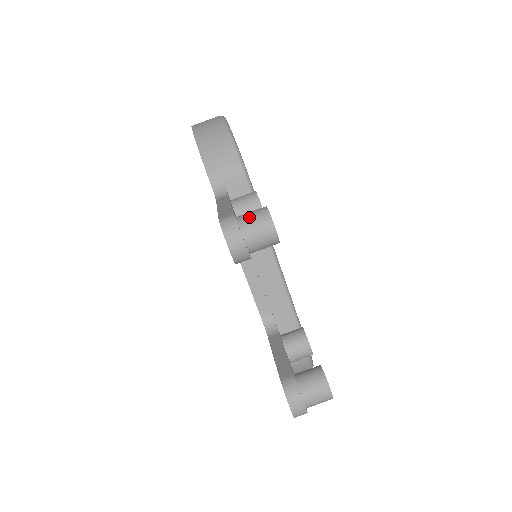
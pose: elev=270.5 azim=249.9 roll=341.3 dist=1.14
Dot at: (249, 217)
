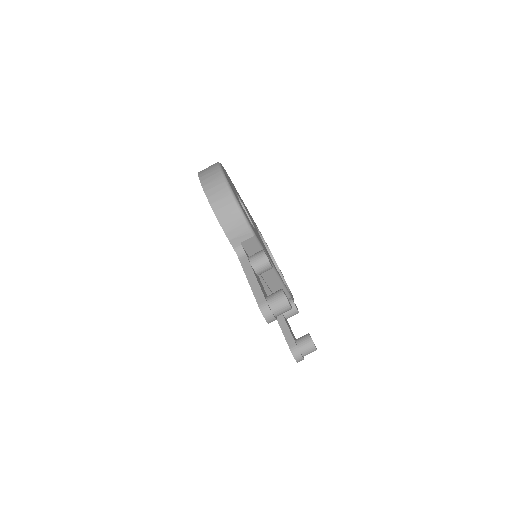
Dot at: (276, 303)
